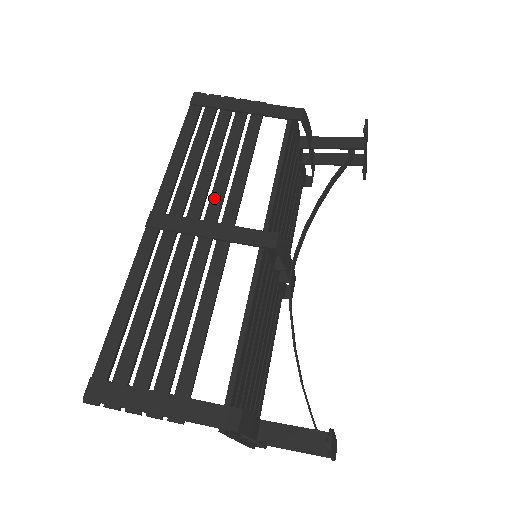
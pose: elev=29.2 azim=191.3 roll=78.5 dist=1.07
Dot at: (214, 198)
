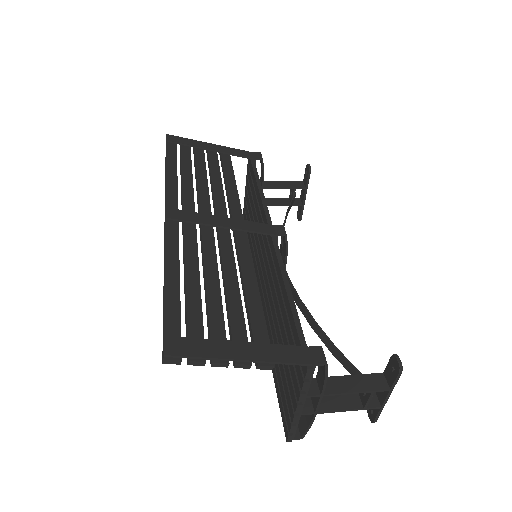
Dot at: (218, 202)
